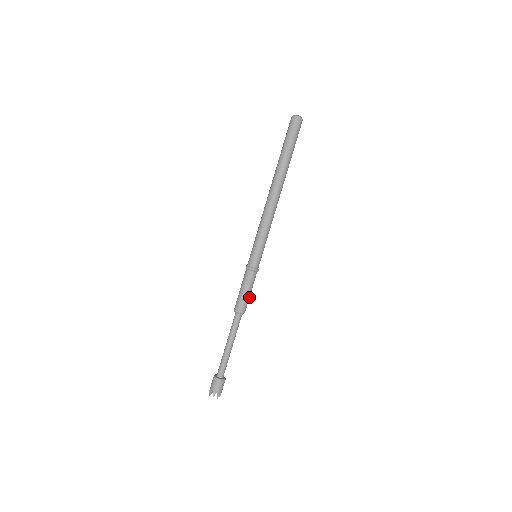
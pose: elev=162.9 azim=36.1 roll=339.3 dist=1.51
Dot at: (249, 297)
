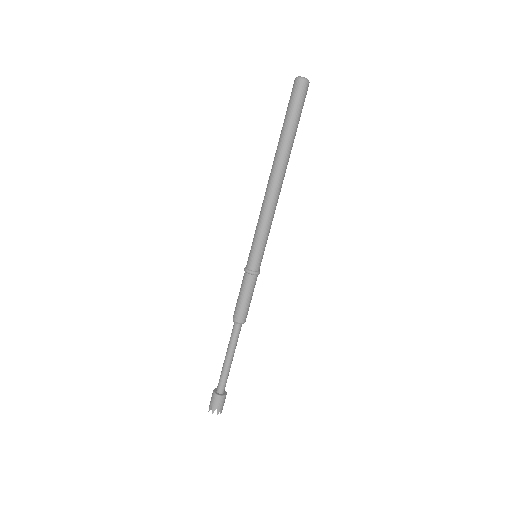
Dot at: (249, 303)
